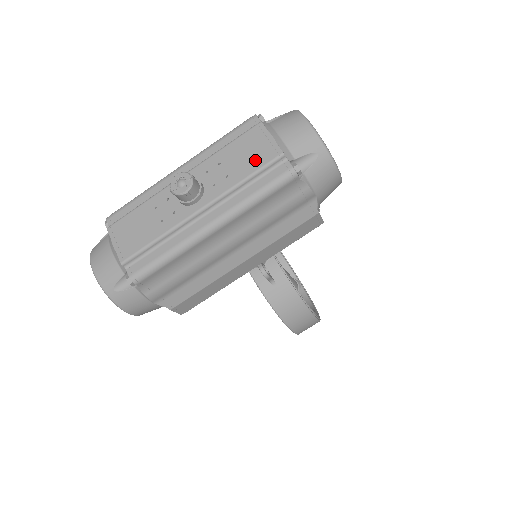
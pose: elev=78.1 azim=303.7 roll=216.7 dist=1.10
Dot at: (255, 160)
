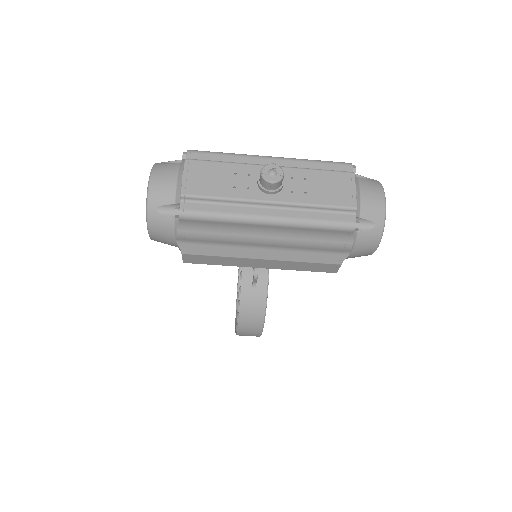
Dot at: (334, 197)
